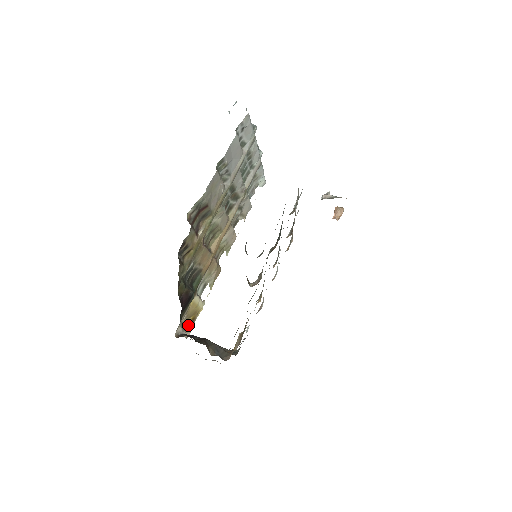
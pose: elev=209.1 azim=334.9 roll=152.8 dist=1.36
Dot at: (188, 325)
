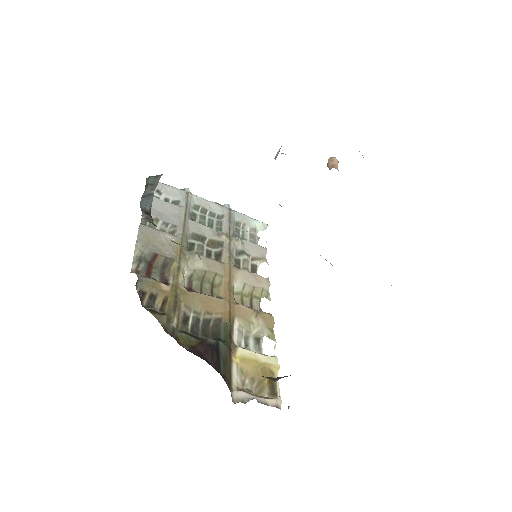
Dot at: (269, 392)
